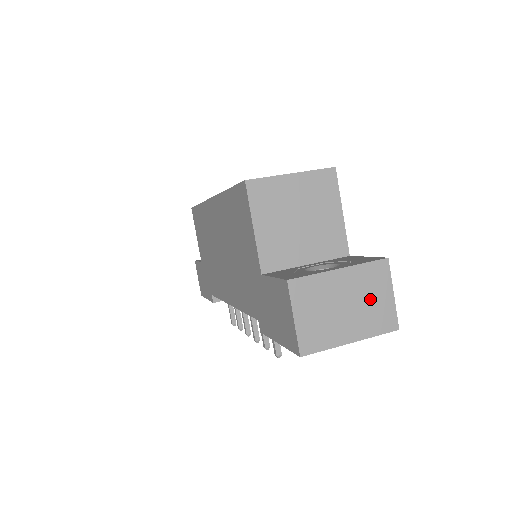
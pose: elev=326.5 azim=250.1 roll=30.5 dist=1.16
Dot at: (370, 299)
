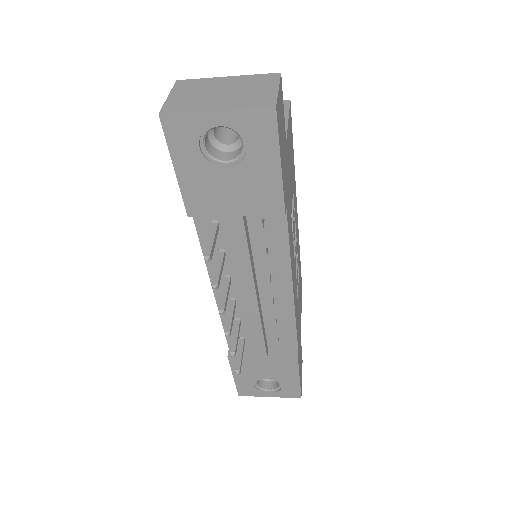
Dot at: (250, 90)
